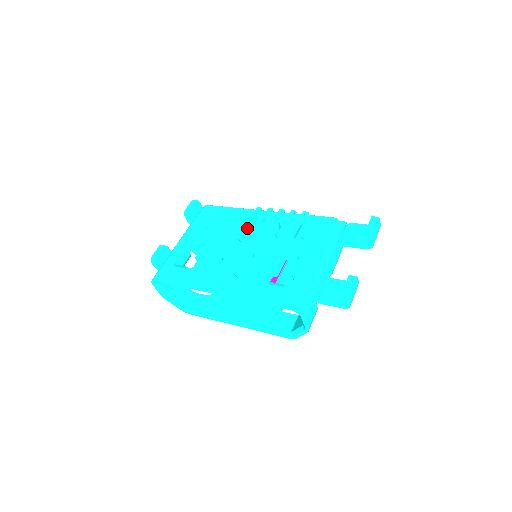
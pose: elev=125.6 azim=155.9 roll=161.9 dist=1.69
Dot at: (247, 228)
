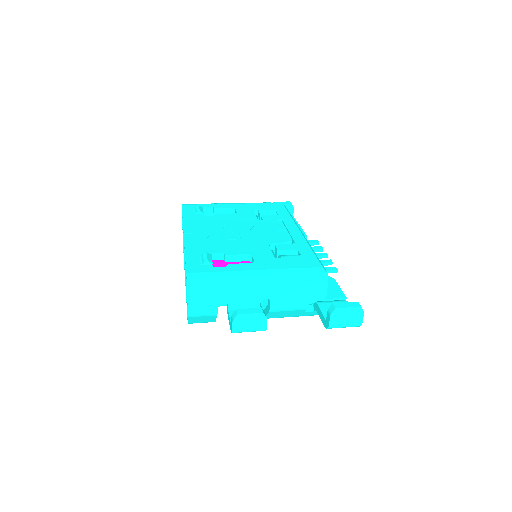
Dot at: (270, 227)
